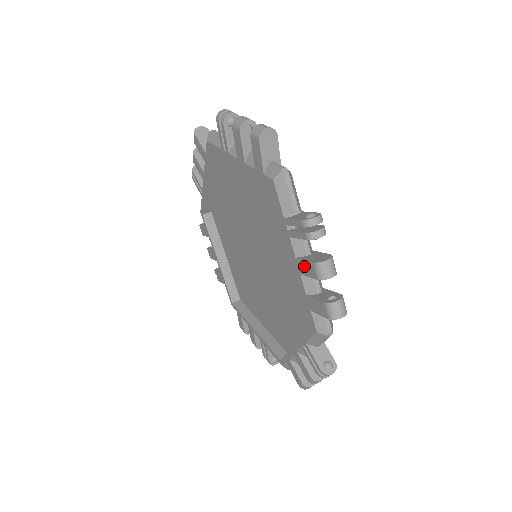
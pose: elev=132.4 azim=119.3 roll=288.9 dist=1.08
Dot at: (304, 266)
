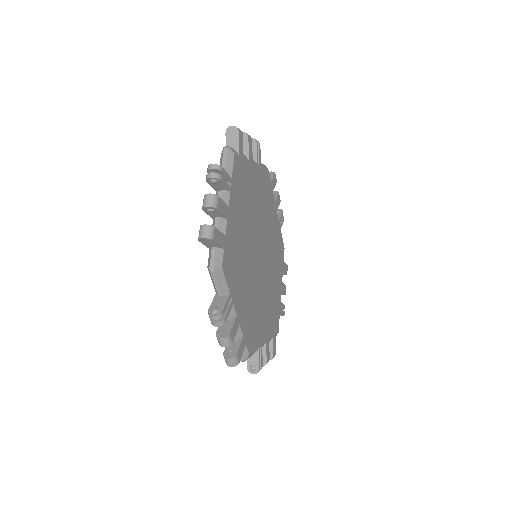
Dot at: occluded
